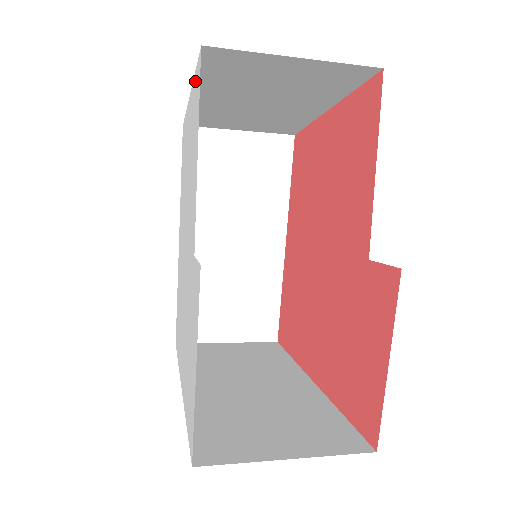
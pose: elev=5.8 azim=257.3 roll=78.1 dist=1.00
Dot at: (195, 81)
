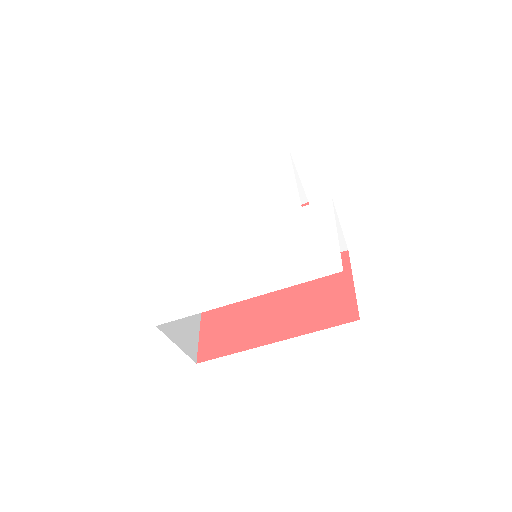
Dot at: (267, 162)
